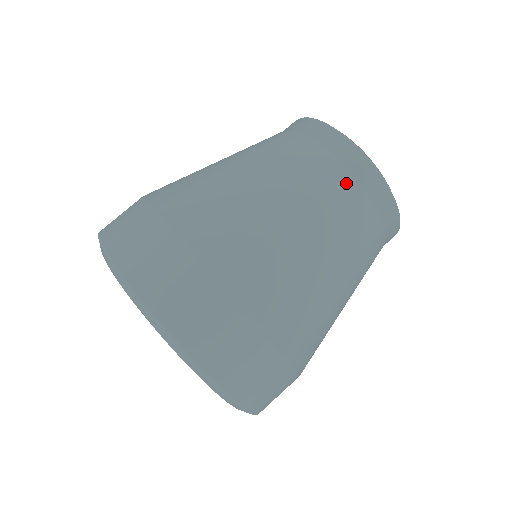
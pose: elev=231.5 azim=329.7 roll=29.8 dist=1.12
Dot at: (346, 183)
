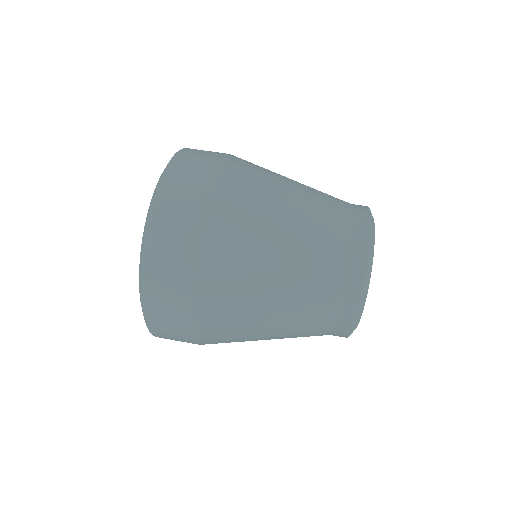
Dot at: (343, 218)
